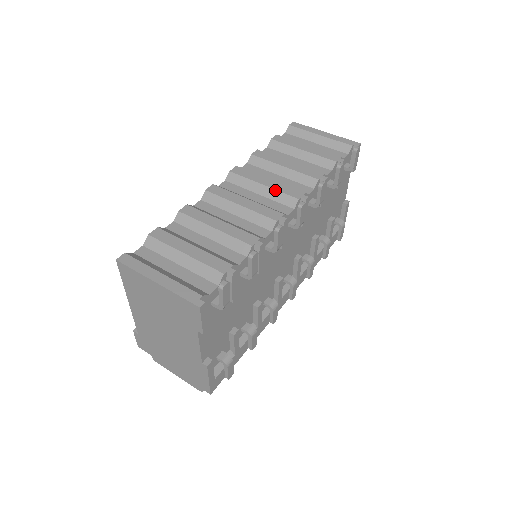
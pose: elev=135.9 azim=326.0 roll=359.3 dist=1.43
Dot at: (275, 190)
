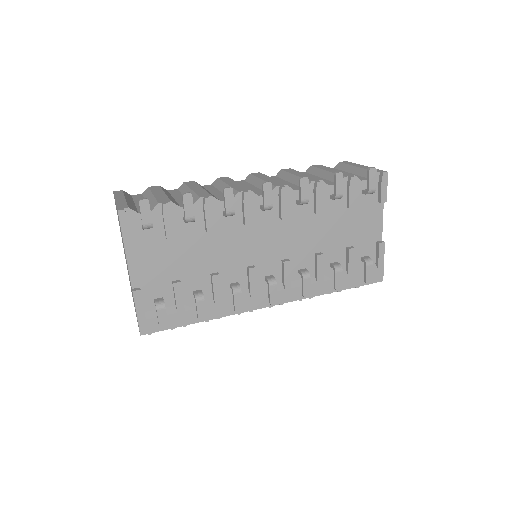
Dot at: occluded
